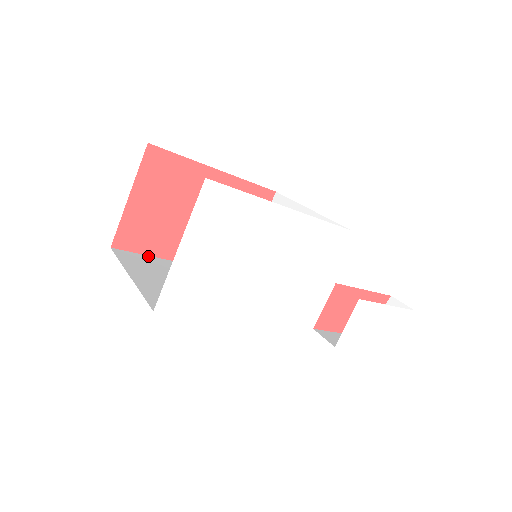
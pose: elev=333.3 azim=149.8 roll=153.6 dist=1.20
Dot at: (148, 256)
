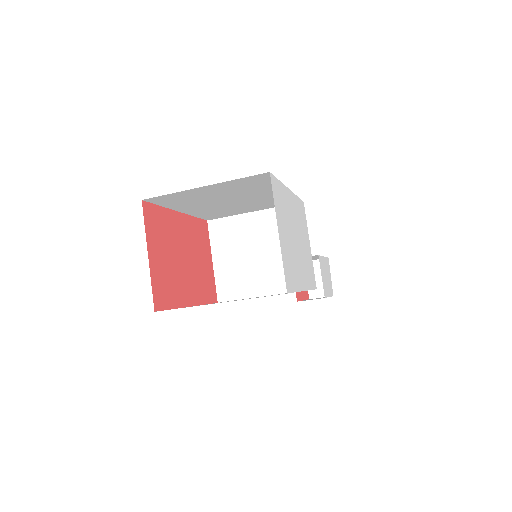
Dot at: occluded
